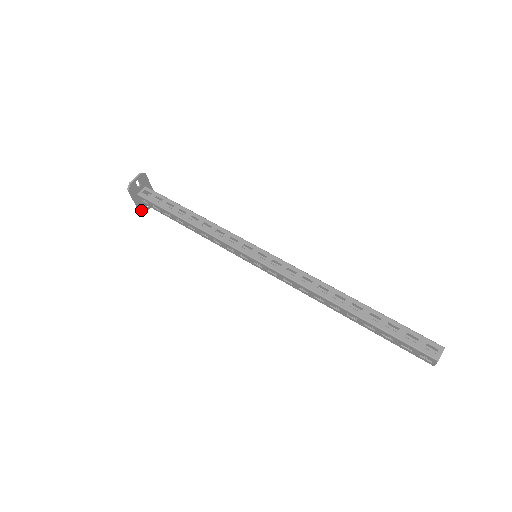
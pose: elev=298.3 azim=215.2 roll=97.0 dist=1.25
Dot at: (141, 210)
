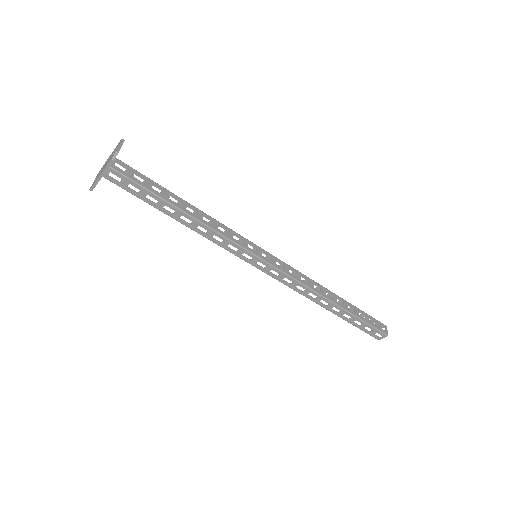
Dot at: (94, 187)
